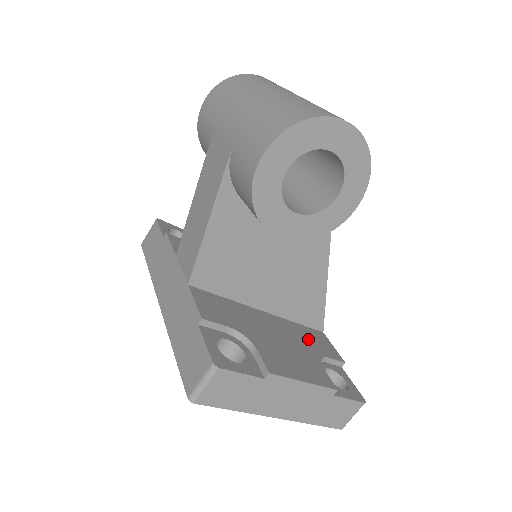
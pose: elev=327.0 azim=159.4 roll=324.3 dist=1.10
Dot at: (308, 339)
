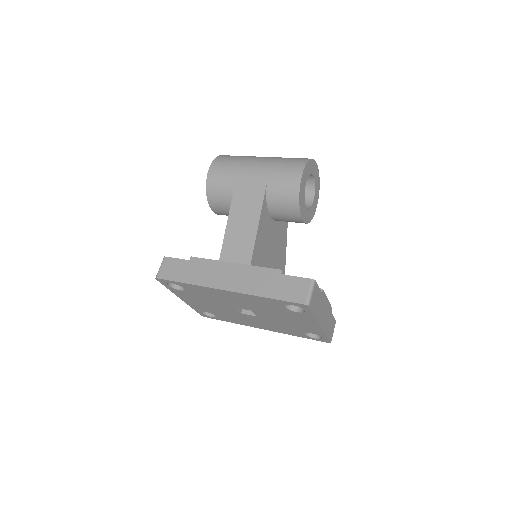
Dot at: occluded
